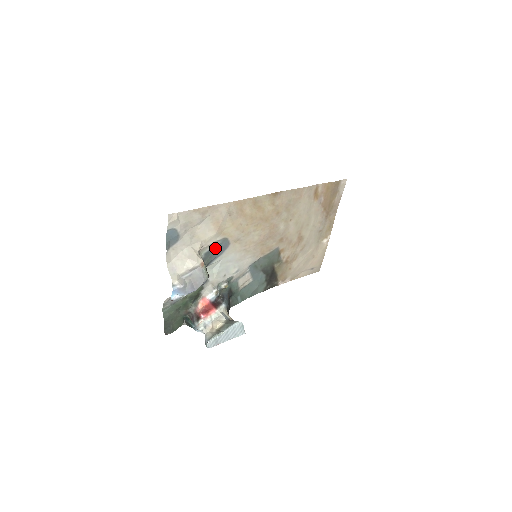
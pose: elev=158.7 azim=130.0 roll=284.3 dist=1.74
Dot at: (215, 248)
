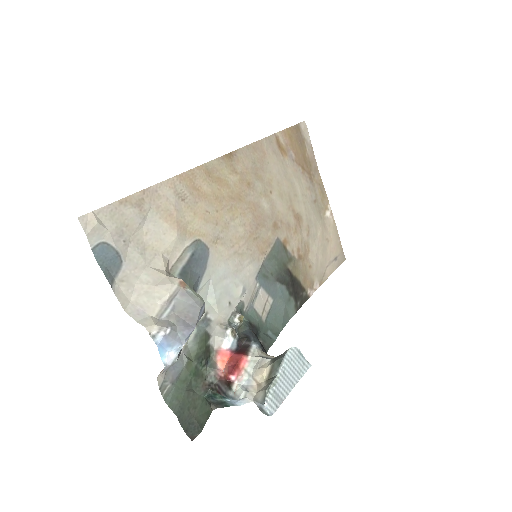
Dot at: (190, 261)
